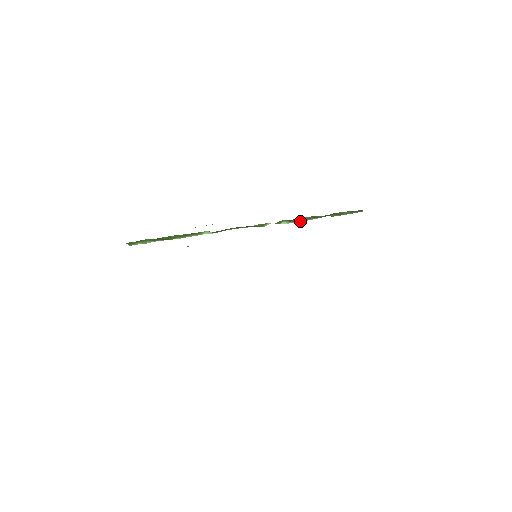
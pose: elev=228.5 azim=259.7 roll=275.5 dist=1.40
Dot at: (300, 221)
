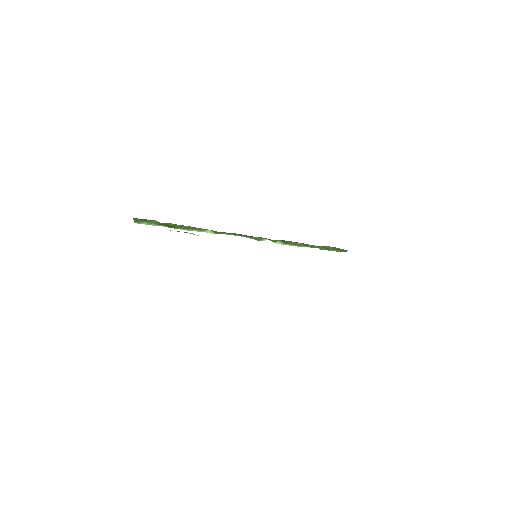
Dot at: (292, 245)
